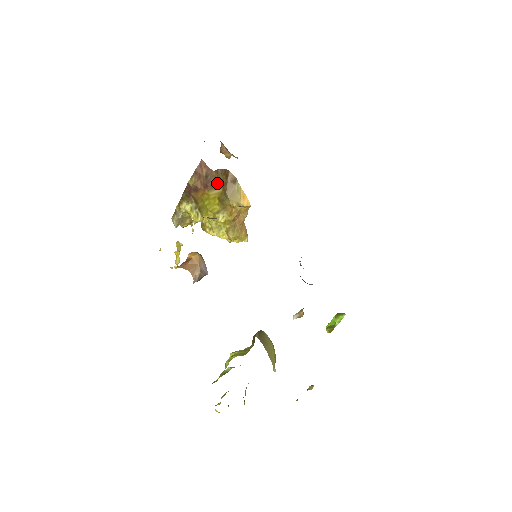
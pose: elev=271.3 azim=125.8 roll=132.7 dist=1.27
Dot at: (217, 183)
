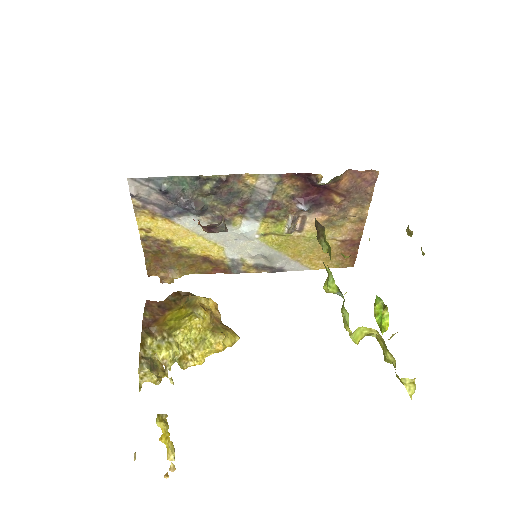
Dot at: (173, 303)
